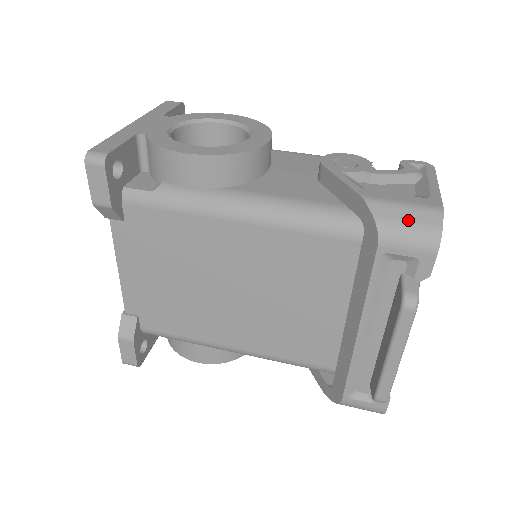
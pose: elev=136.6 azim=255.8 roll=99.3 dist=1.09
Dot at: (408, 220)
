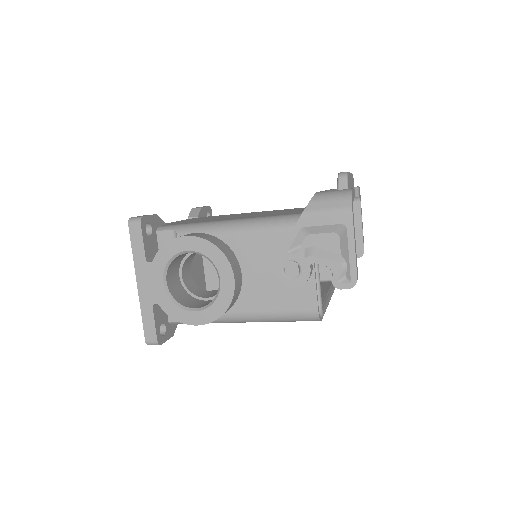
Dot at: occluded
